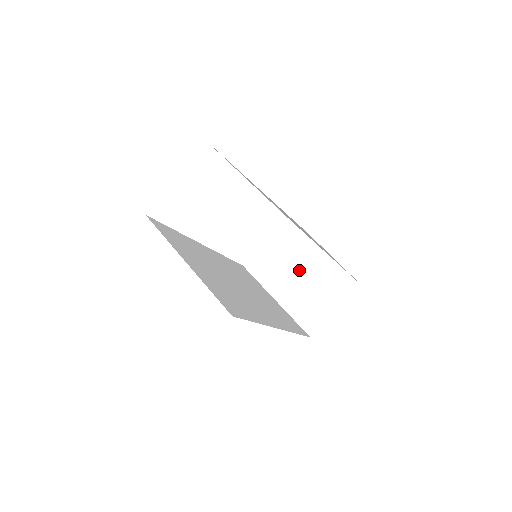
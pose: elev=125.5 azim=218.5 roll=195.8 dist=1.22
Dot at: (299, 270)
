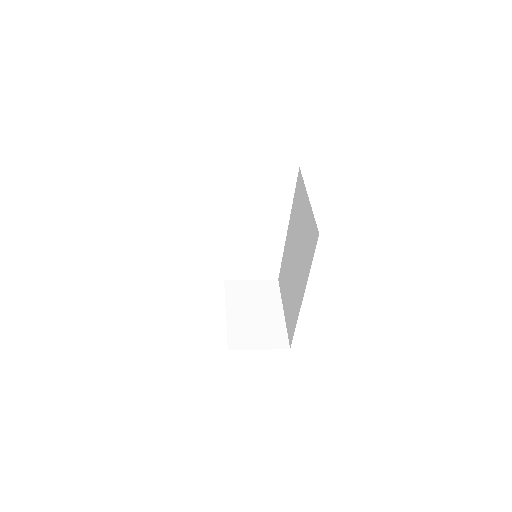
Dot at: (258, 310)
